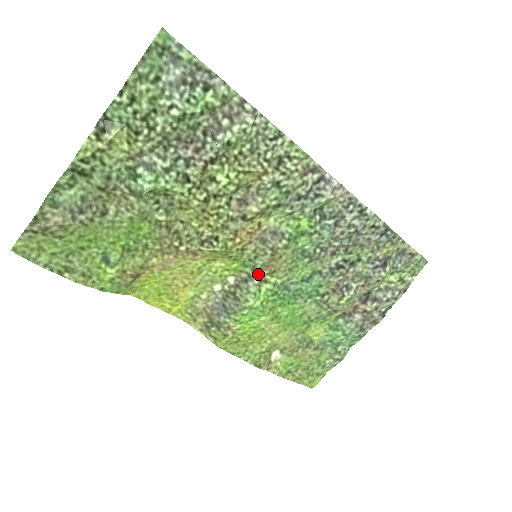
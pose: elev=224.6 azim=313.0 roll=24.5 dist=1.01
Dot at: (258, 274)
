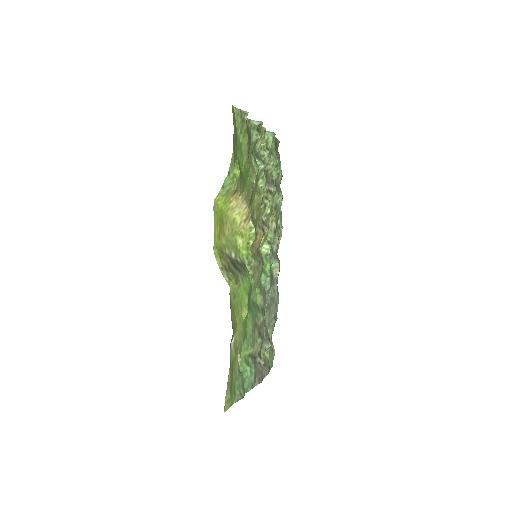
Dot at: (248, 270)
